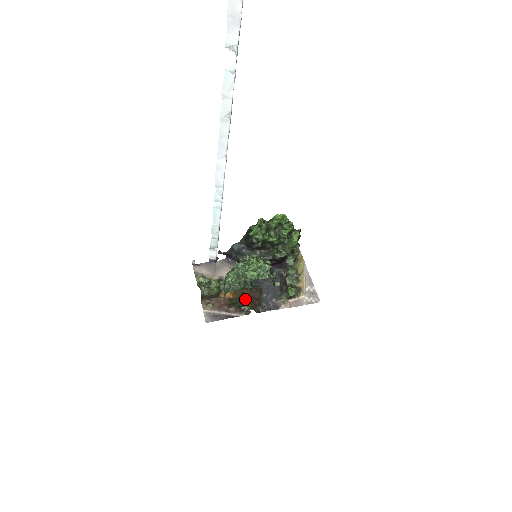
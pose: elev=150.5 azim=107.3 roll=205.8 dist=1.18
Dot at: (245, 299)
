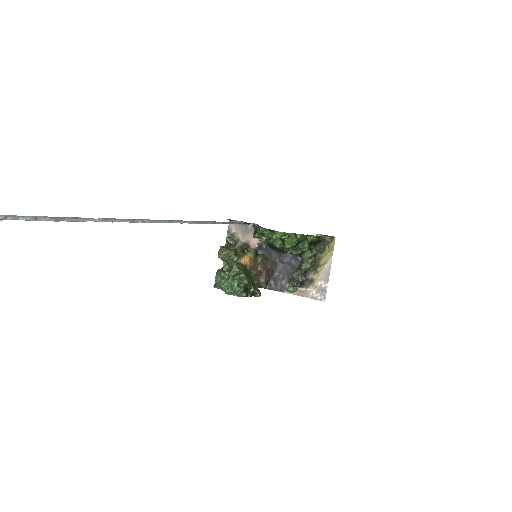
Dot at: (259, 271)
